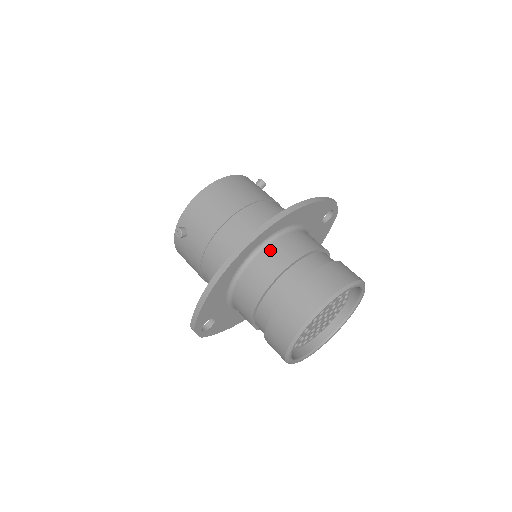
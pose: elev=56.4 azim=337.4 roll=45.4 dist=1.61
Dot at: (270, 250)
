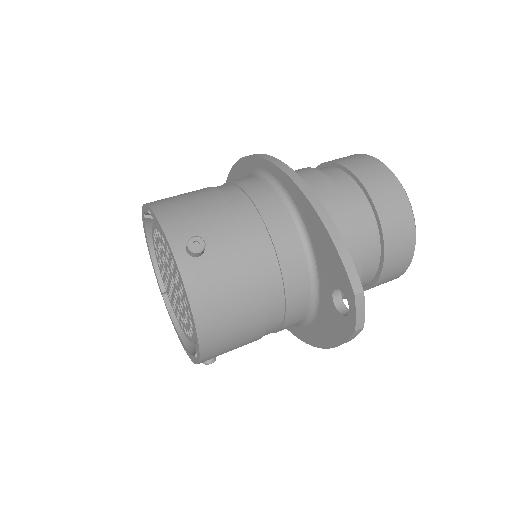
Dot at: occluded
